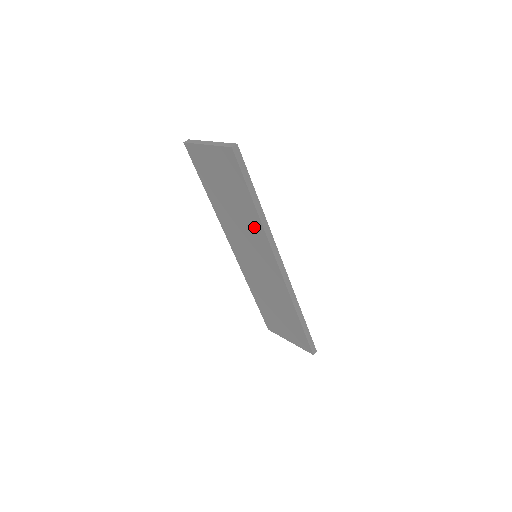
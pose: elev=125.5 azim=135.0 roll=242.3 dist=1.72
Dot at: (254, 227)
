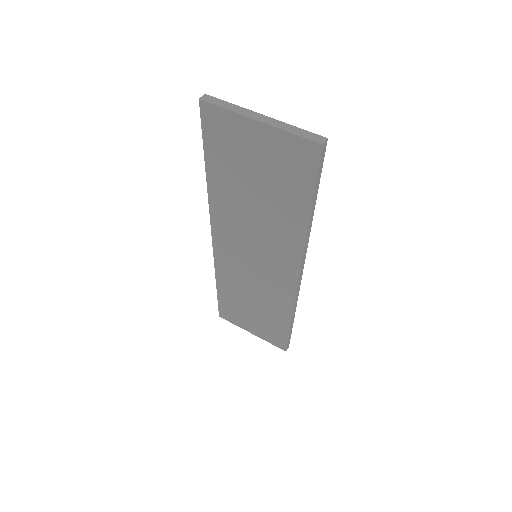
Dot at: (286, 235)
